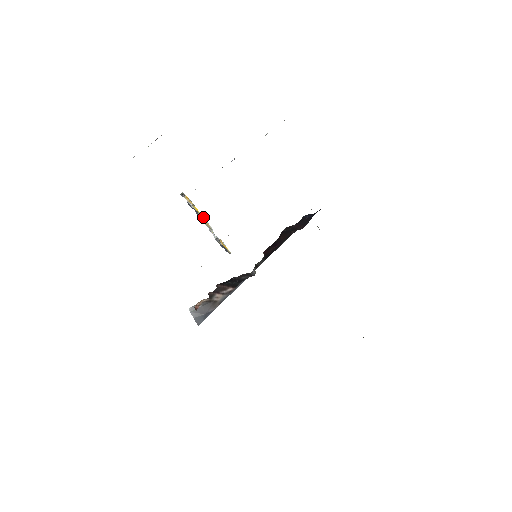
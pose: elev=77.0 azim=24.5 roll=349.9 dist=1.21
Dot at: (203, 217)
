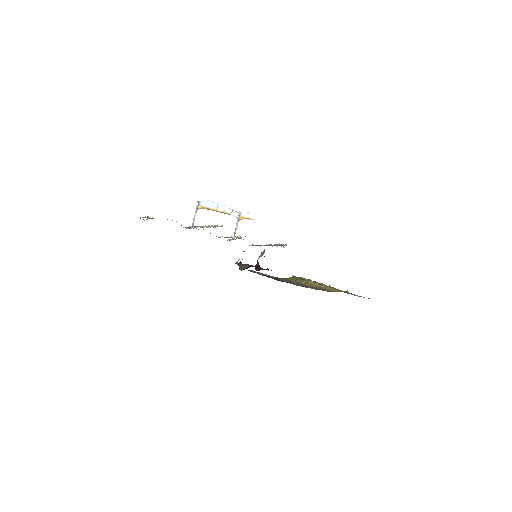
Dot at: (221, 208)
